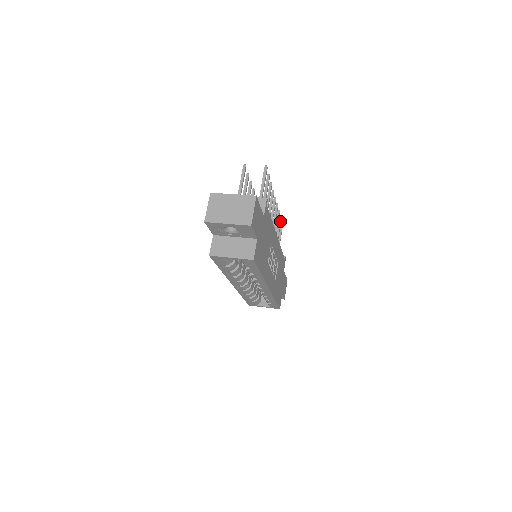
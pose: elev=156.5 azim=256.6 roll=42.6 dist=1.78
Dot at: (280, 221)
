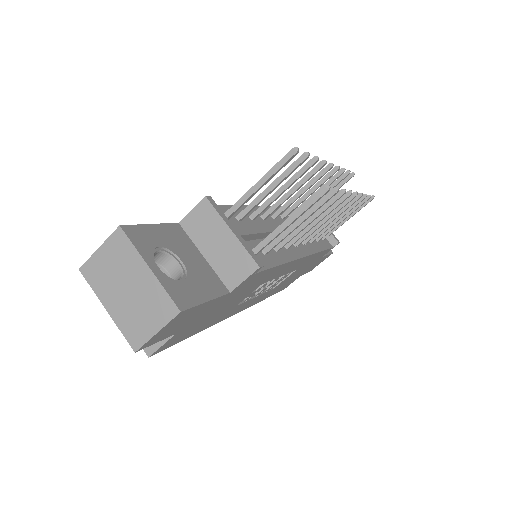
Dot at: (361, 203)
